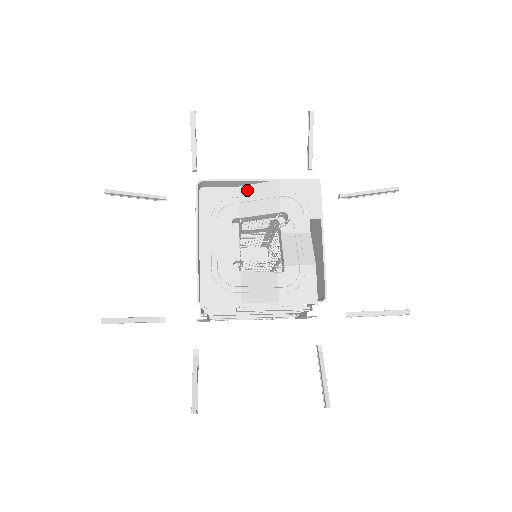
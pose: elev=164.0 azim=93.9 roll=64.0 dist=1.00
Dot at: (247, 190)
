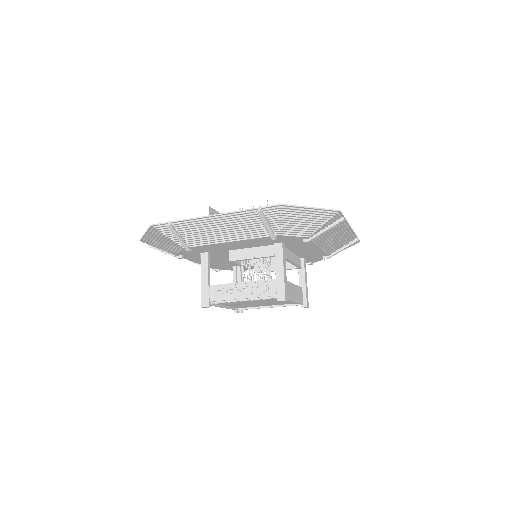
Dot at: occluded
